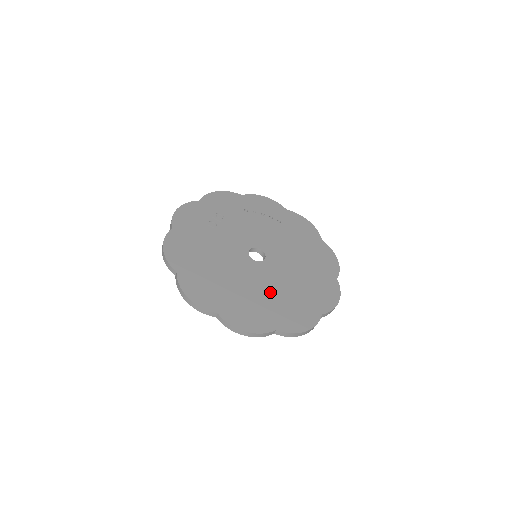
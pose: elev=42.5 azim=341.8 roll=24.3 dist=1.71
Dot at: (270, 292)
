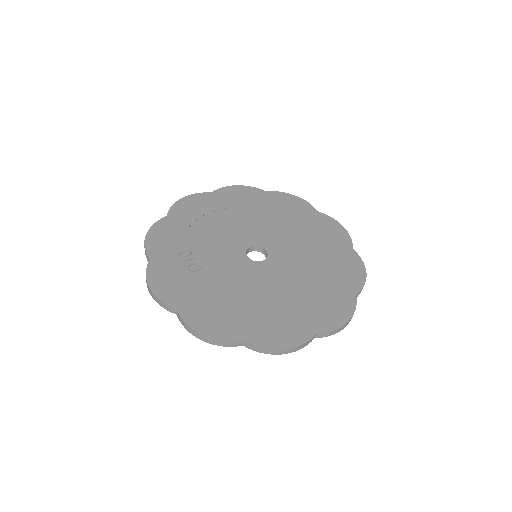
Dot at: (310, 272)
